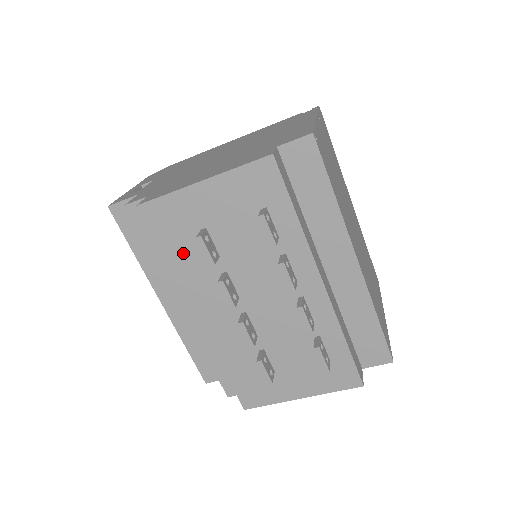
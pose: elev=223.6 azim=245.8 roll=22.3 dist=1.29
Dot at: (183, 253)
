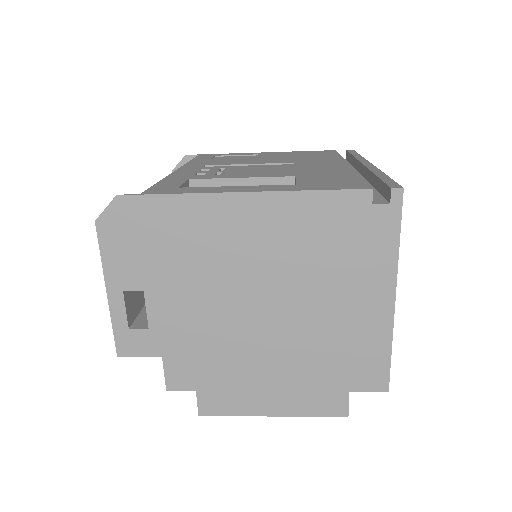
Dot at: occluded
